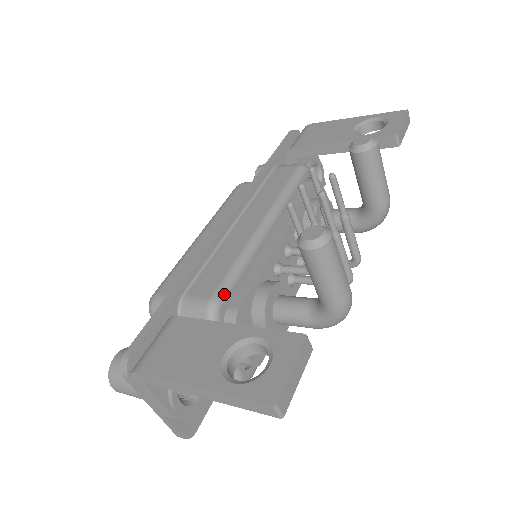
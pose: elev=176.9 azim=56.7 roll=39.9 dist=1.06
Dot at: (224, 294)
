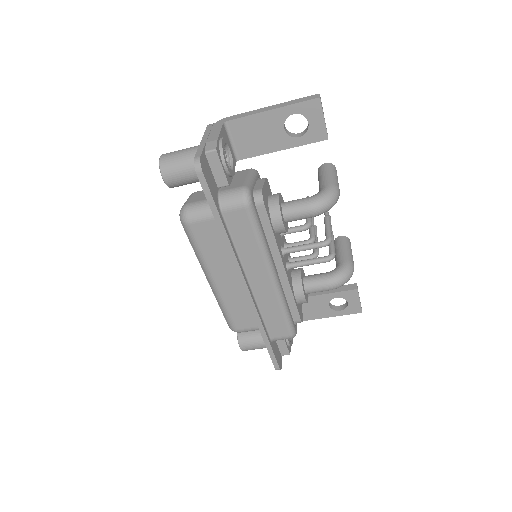
Dot at: occluded
